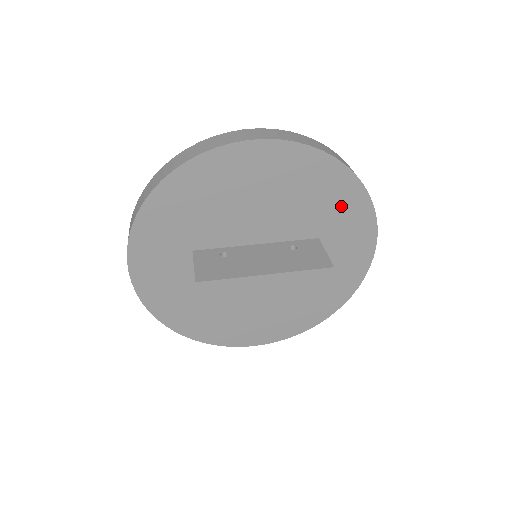
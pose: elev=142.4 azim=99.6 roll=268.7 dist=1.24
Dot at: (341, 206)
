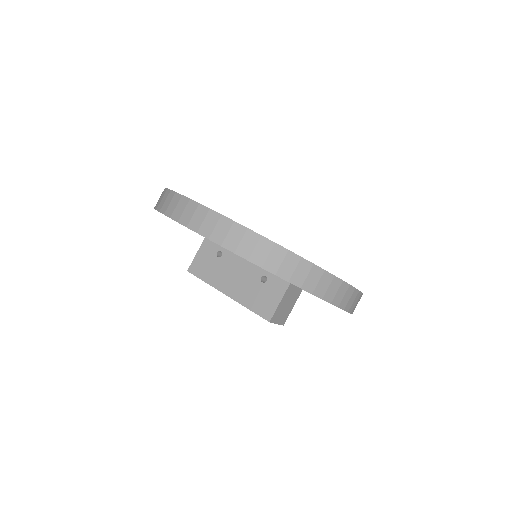
Dot at: occluded
